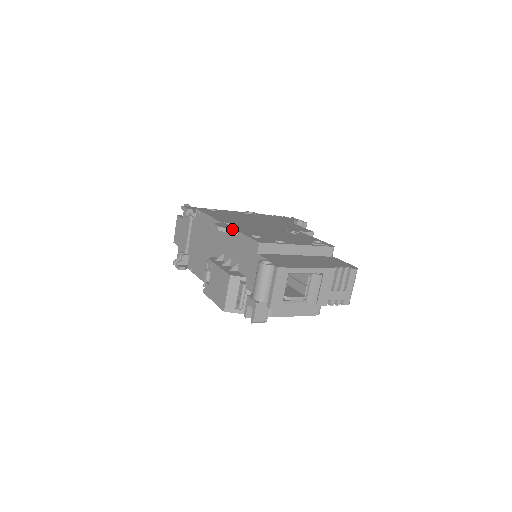
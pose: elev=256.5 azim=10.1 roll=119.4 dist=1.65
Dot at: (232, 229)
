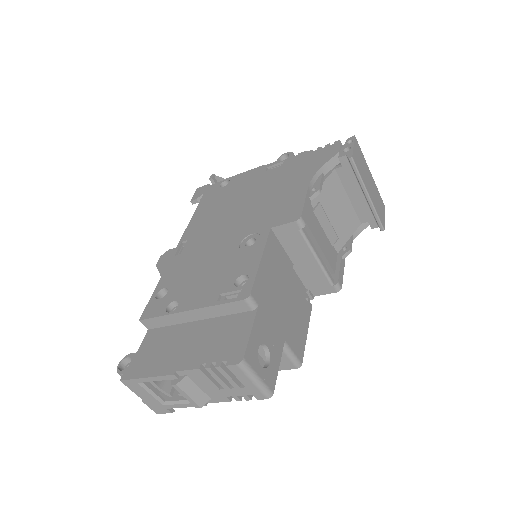
Dot at: (160, 272)
